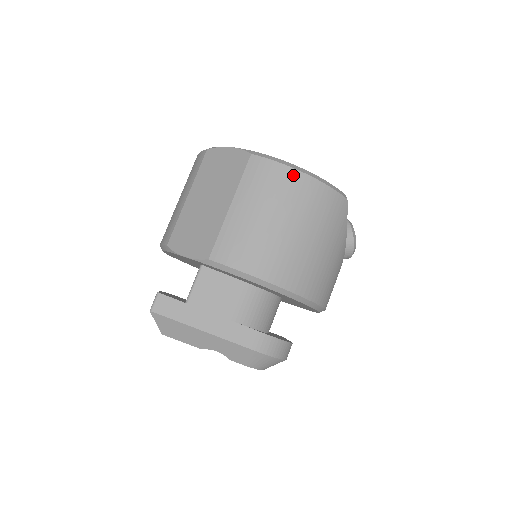
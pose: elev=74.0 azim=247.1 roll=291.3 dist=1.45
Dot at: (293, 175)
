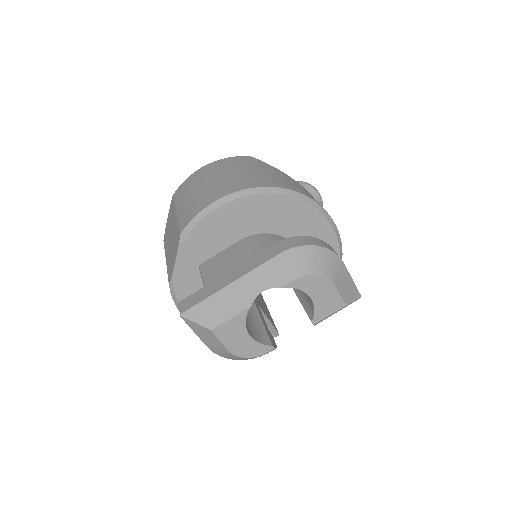
Dot at: (199, 171)
